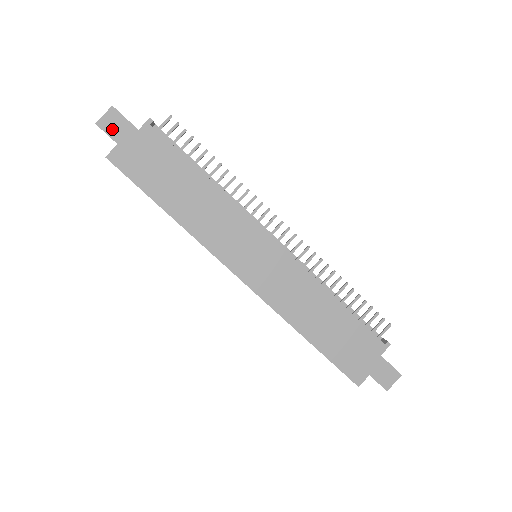
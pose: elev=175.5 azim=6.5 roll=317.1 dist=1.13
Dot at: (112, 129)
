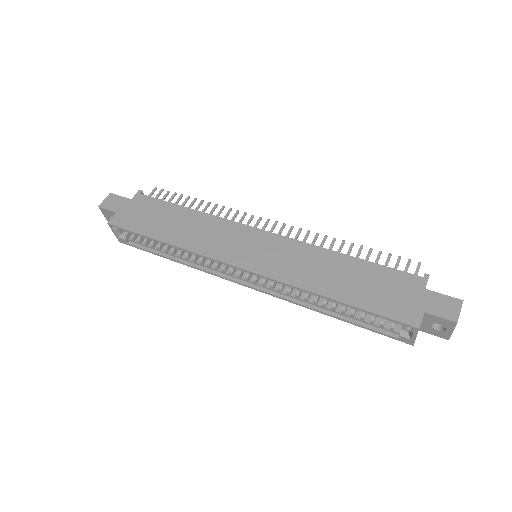
Dot at: (111, 206)
